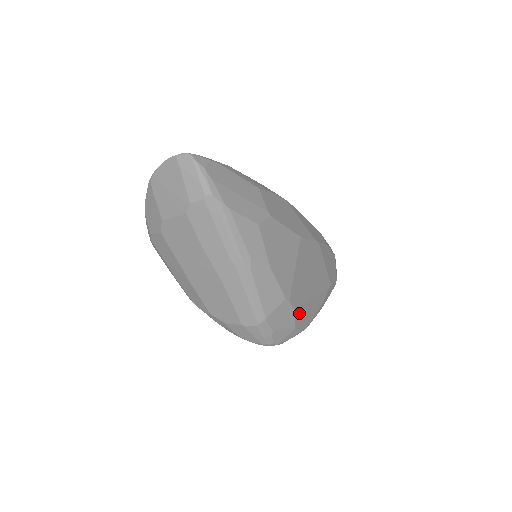
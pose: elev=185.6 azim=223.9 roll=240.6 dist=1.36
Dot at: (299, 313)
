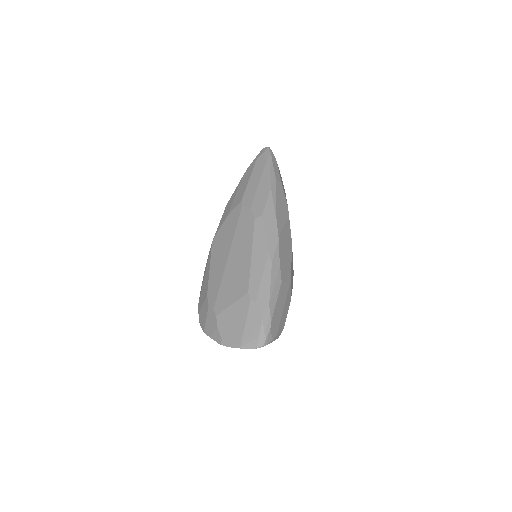
Dot at: occluded
